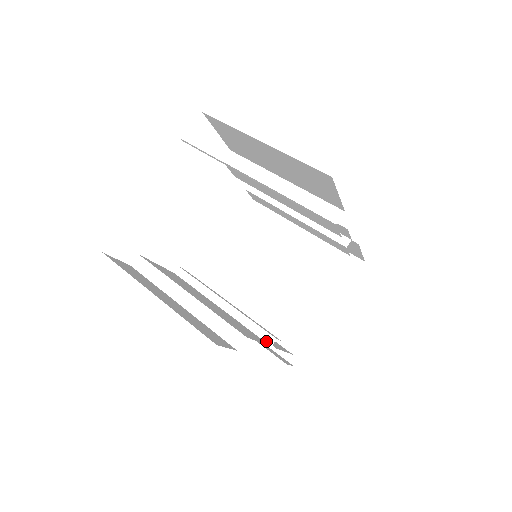
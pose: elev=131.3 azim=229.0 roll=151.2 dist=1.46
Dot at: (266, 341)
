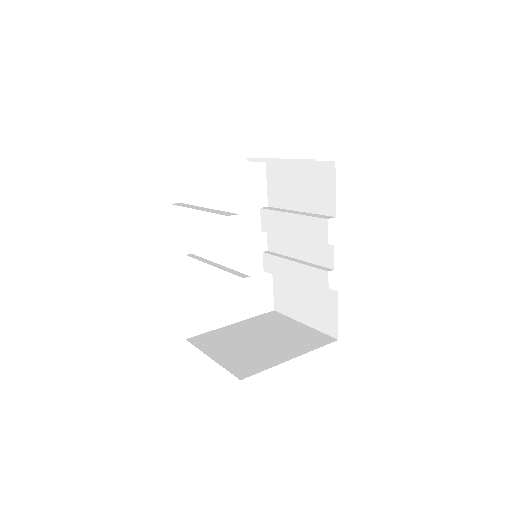
Dot at: (240, 276)
